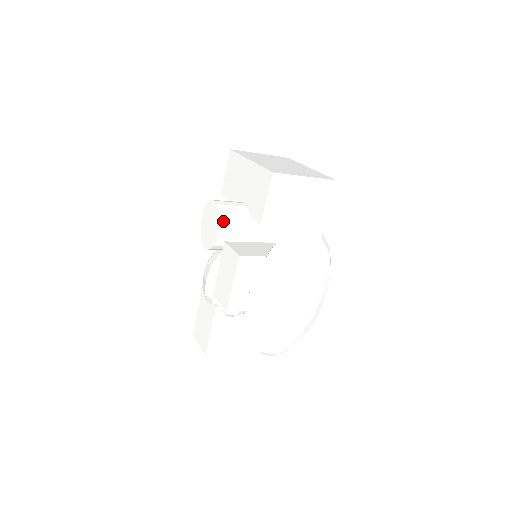
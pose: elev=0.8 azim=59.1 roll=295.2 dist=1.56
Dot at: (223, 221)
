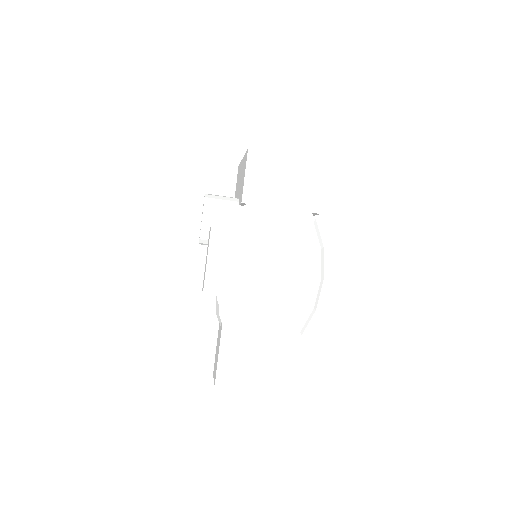
Dot at: (208, 206)
